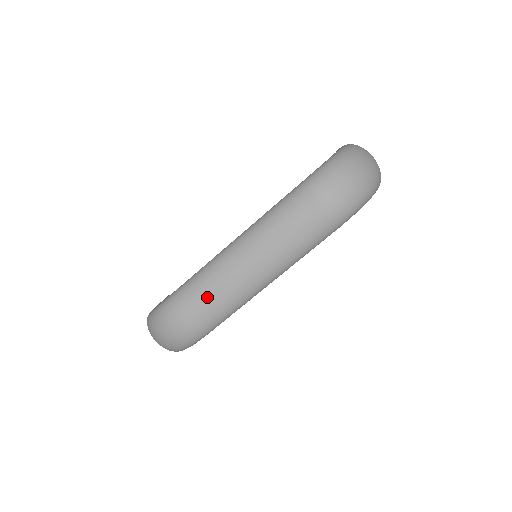
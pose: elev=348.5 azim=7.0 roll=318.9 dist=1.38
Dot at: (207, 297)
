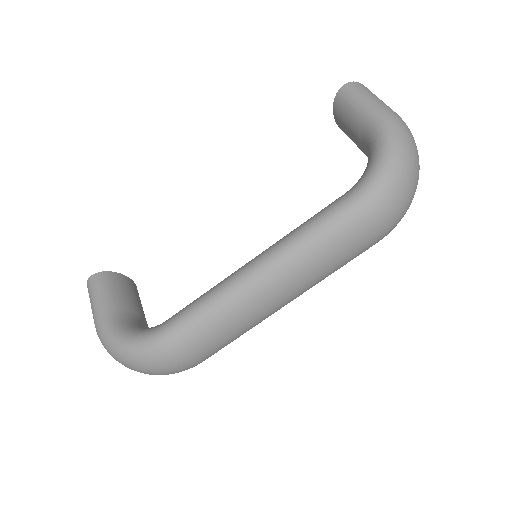
Dot at: (221, 337)
